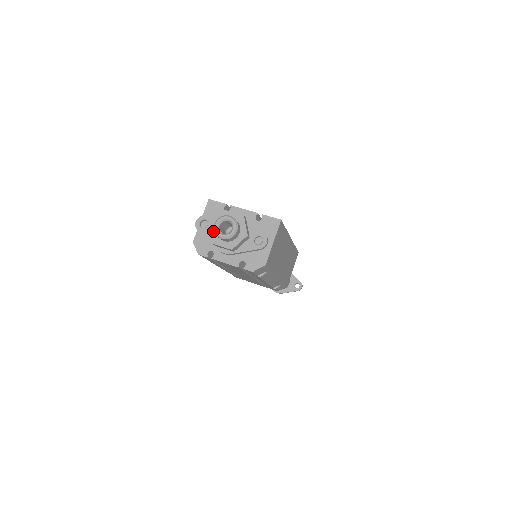
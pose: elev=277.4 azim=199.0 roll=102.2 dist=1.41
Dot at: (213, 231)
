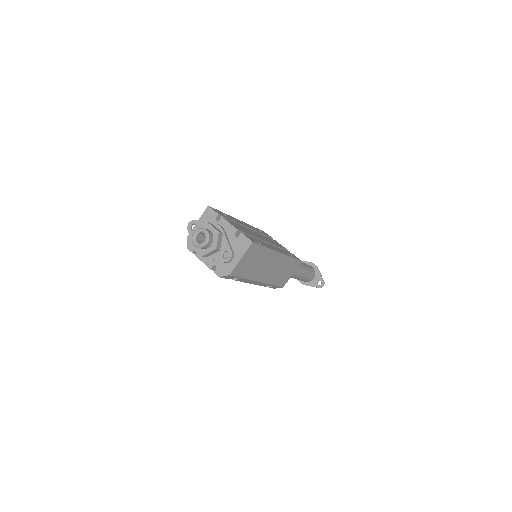
Dot at: occluded
